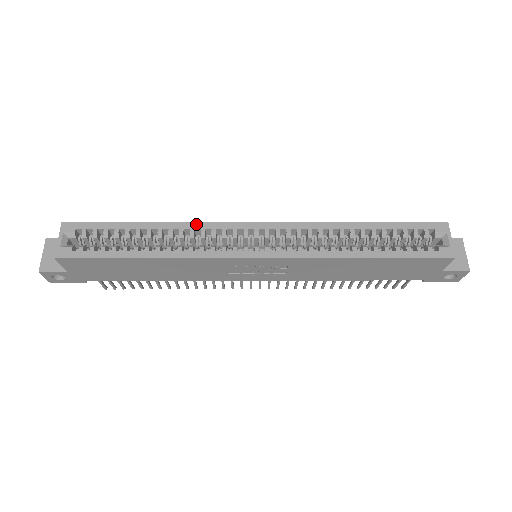
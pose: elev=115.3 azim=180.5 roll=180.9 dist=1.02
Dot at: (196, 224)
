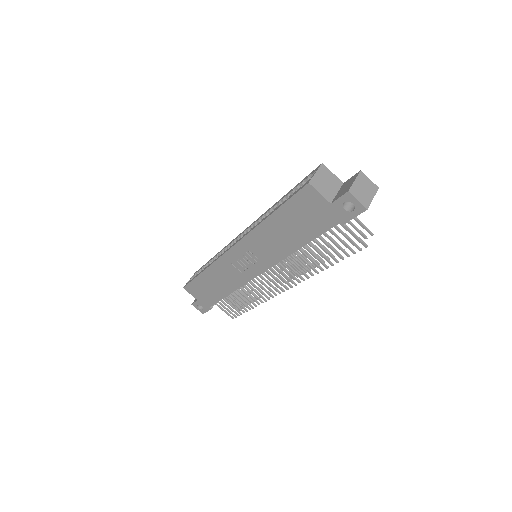
Dot at: (225, 247)
